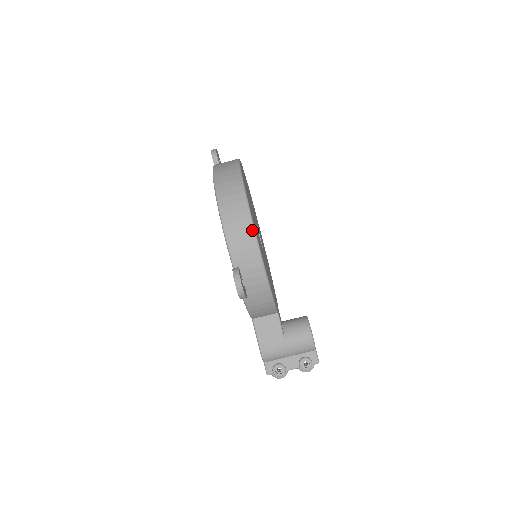
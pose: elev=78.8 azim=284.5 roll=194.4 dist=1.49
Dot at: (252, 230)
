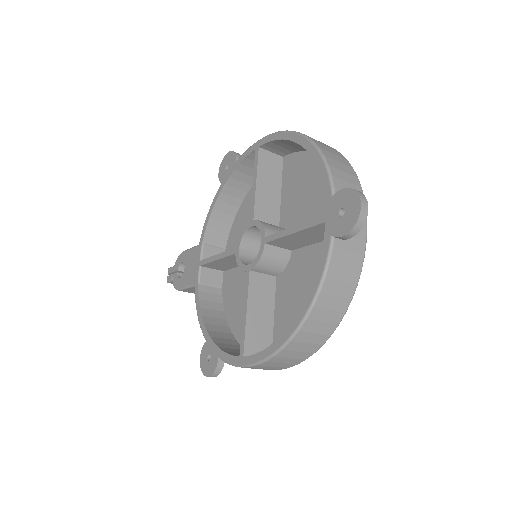
Dot at: occluded
